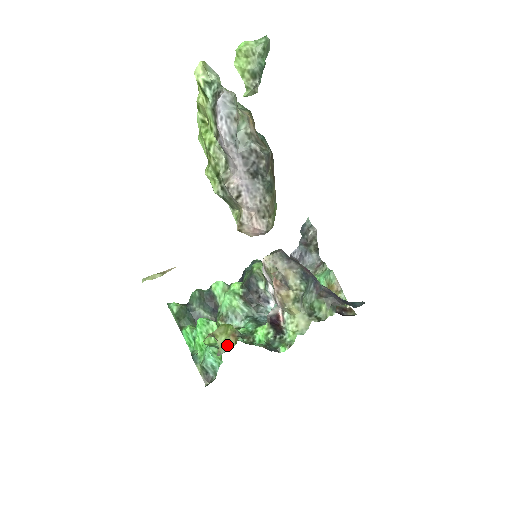
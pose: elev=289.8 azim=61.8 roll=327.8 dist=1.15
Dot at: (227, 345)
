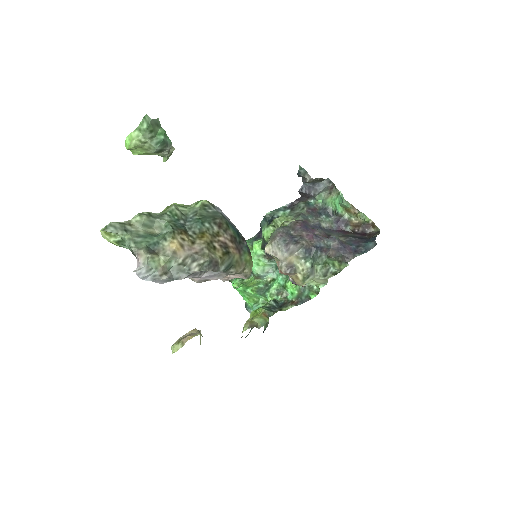
Dot at: (263, 320)
